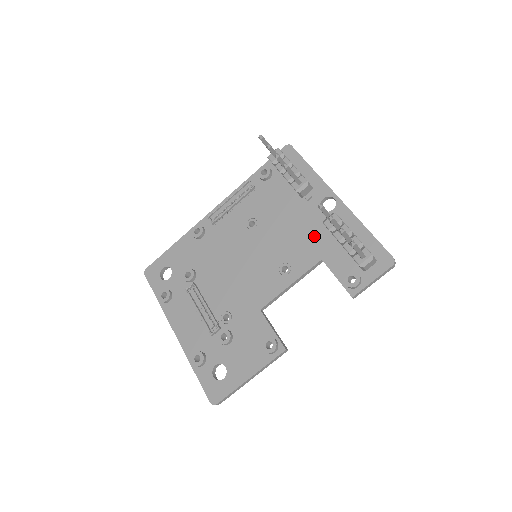
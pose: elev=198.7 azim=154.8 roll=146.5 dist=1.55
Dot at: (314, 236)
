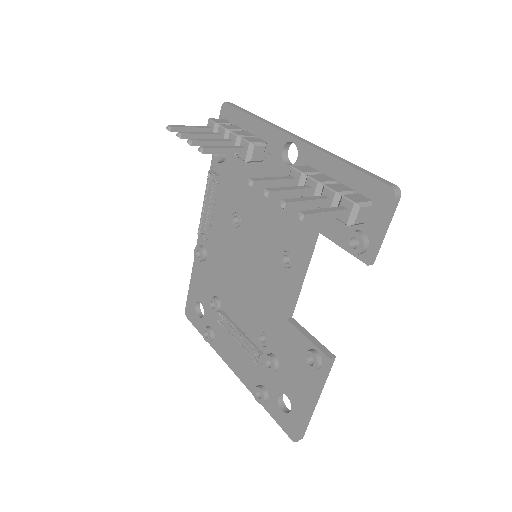
Dot at: occluded
